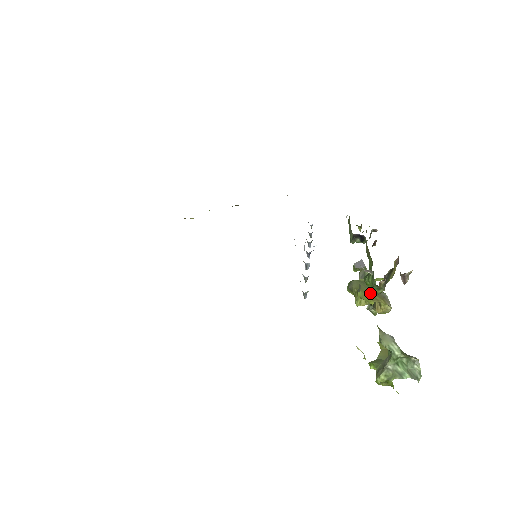
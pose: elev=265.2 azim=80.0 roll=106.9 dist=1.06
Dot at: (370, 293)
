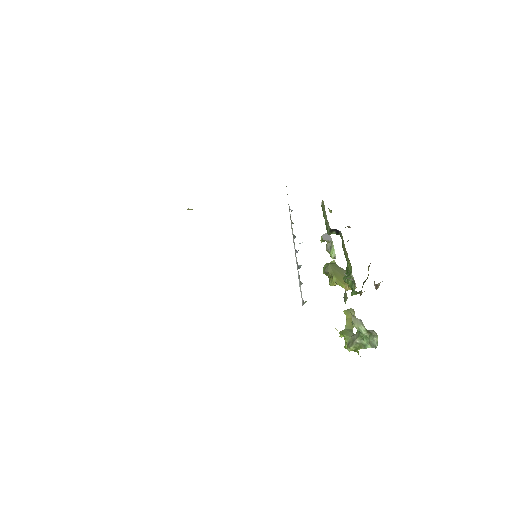
Dot at: (342, 277)
